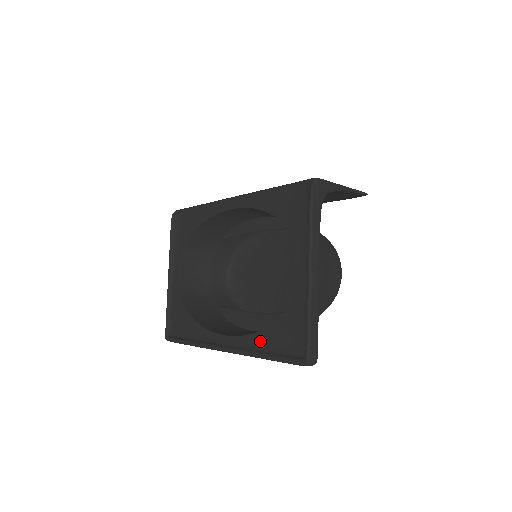
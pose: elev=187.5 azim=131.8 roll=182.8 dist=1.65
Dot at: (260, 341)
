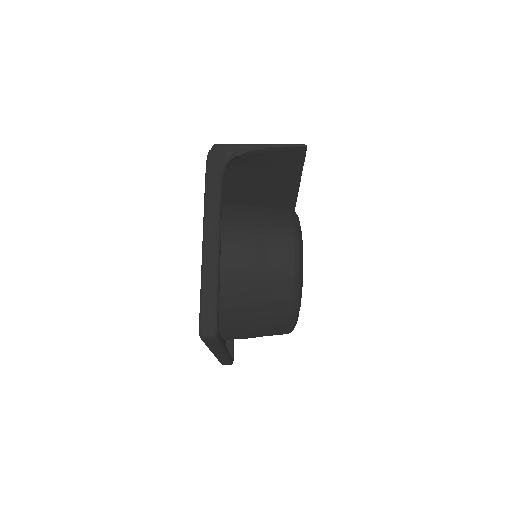
Dot at: occluded
